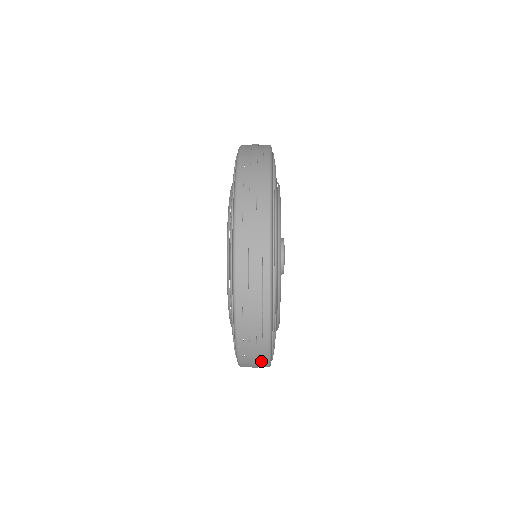
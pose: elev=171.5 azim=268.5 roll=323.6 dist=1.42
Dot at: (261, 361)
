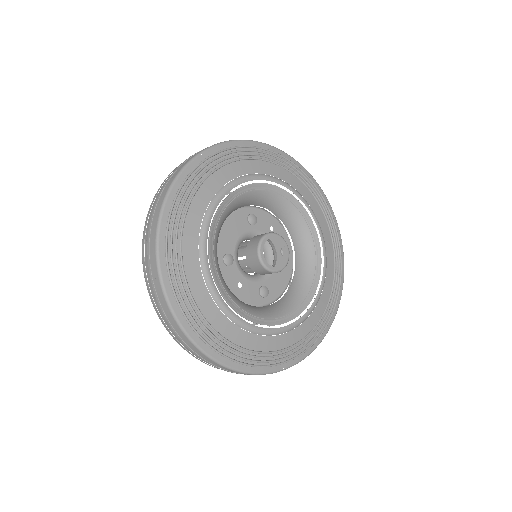
Dot at: (163, 302)
